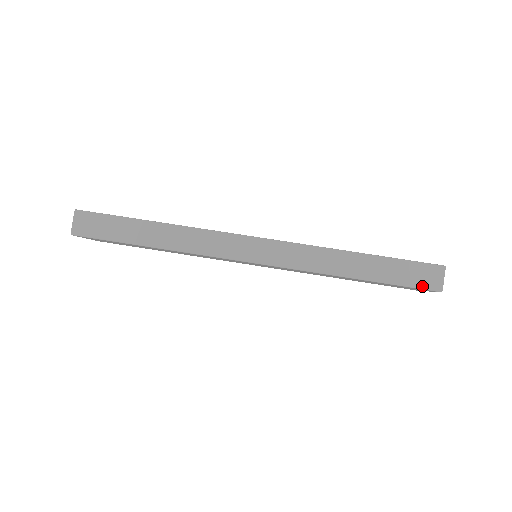
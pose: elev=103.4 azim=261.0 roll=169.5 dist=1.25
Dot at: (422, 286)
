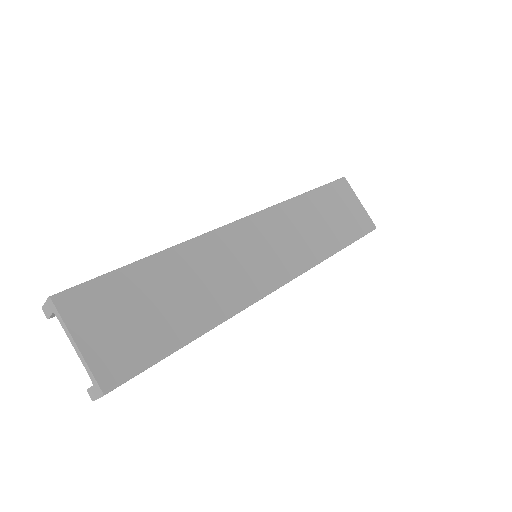
Dot at: (334, 181)
